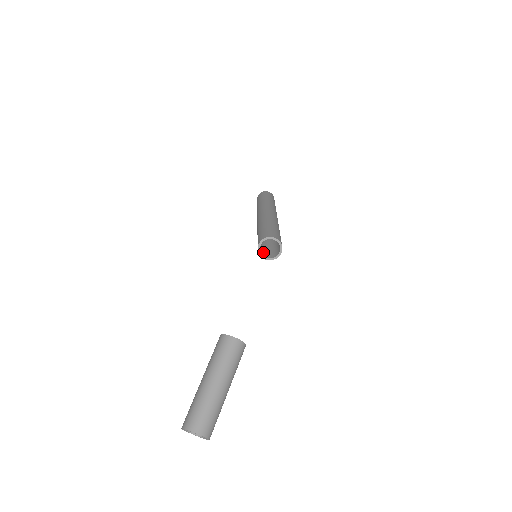
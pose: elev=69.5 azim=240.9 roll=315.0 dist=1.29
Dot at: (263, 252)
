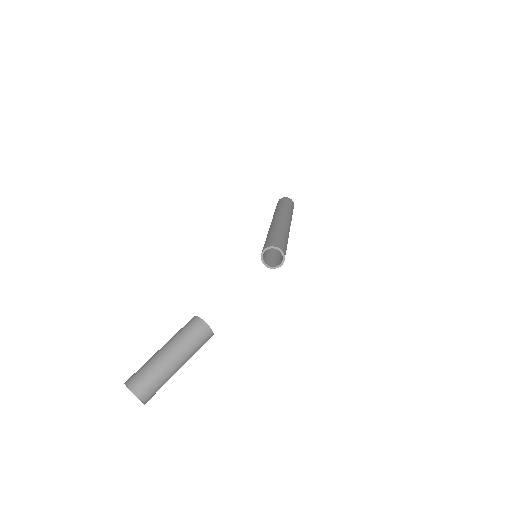
Dot at: (265, 257)
